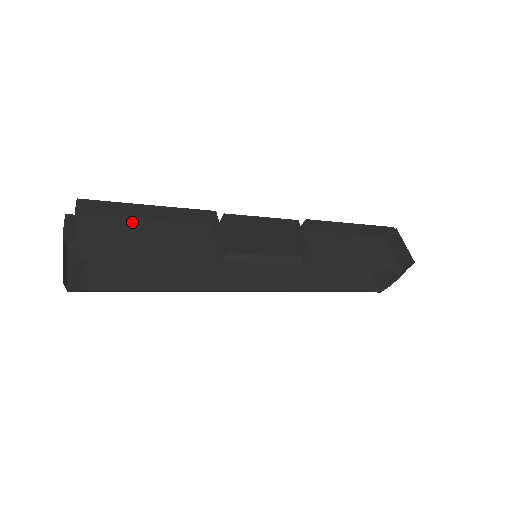
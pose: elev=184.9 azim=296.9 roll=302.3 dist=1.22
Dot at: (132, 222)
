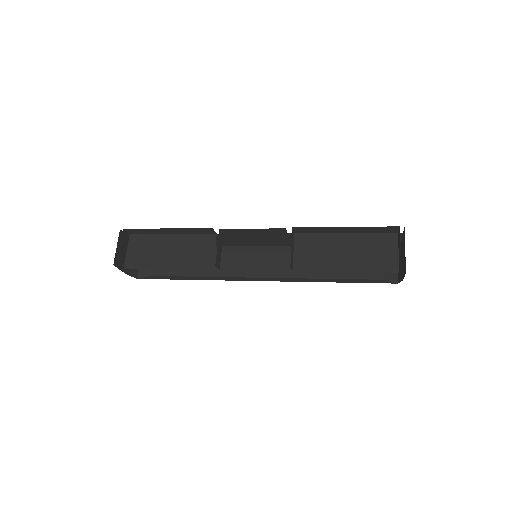
Dot at: (162, 237)
